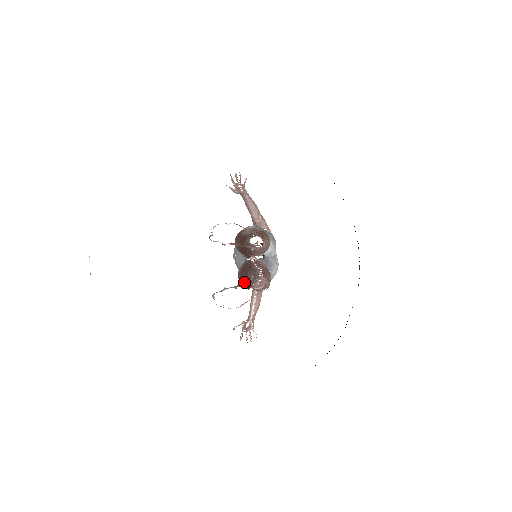
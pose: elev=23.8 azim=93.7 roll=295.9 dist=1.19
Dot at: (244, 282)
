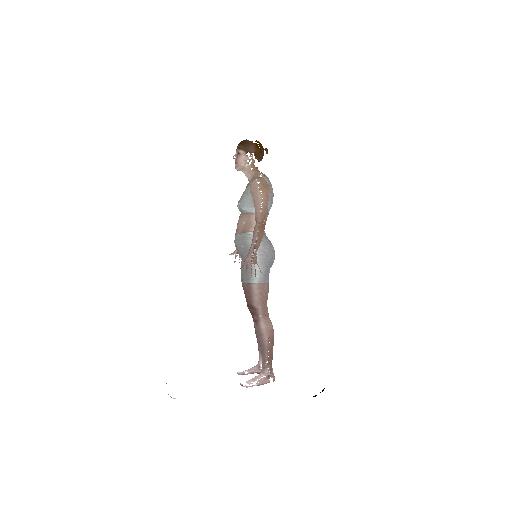
Dot at: occluded
